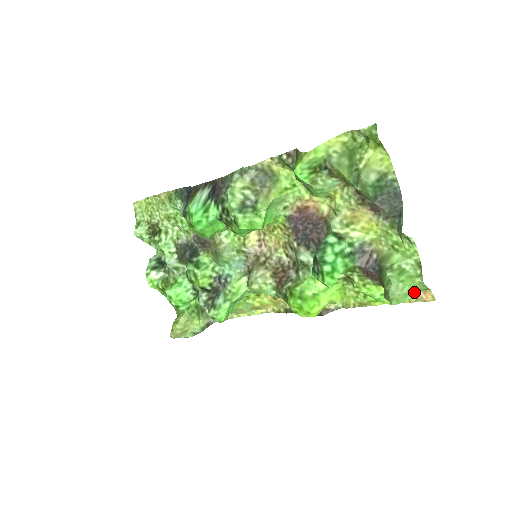
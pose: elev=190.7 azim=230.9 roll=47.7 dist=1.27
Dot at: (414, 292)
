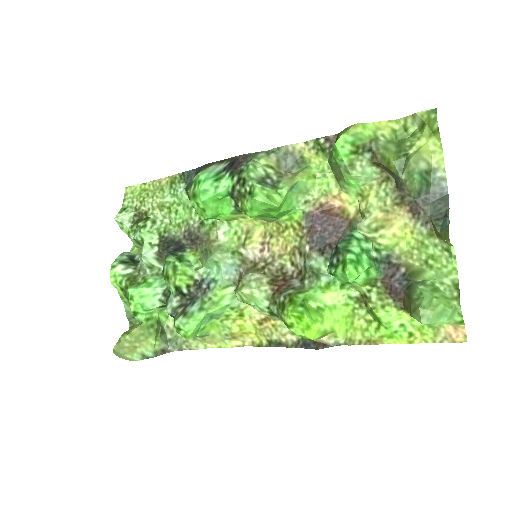
Dot at: (449, 314)
